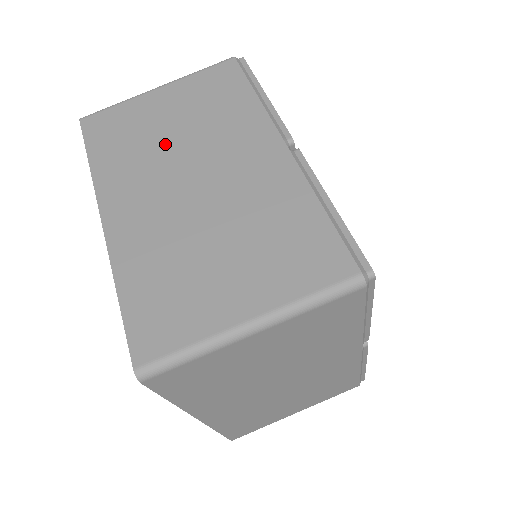
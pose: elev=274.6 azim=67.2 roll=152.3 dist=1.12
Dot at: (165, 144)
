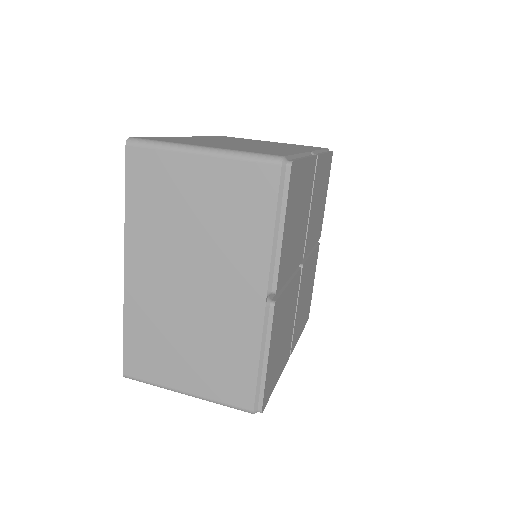
Dot at: occluded
